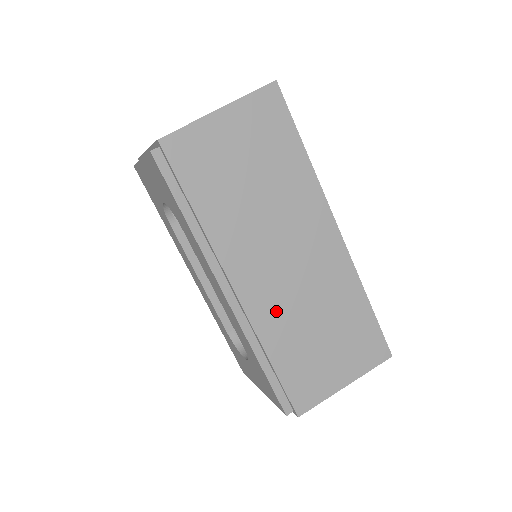
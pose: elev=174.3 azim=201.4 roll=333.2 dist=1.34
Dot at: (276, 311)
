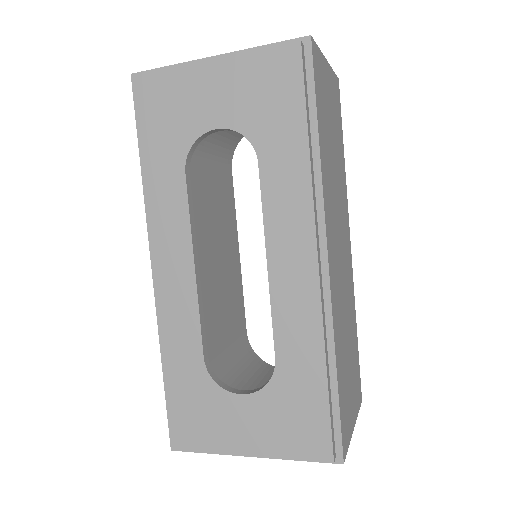
Dot at: (338, 304)
